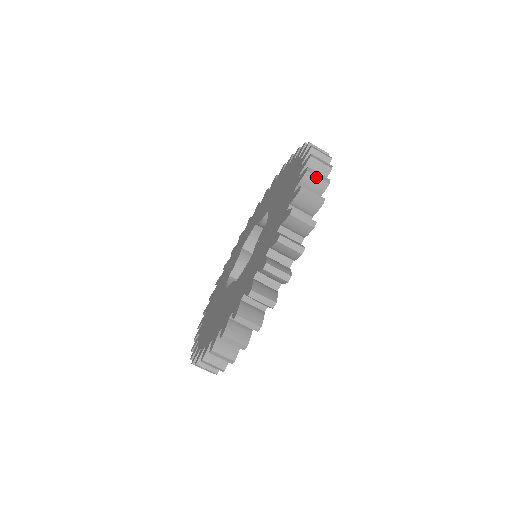
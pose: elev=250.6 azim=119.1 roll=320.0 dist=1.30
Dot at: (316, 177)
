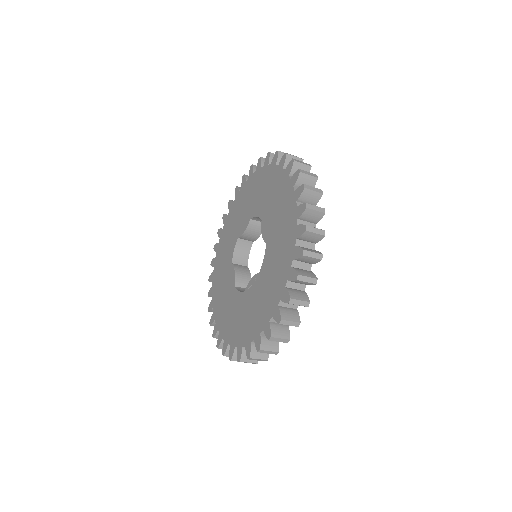
Dot at: occluded
